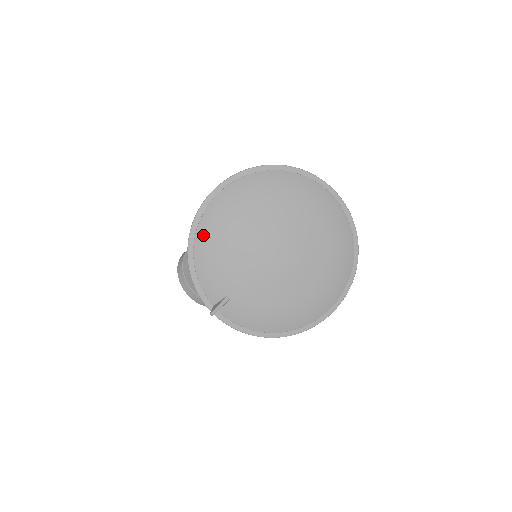
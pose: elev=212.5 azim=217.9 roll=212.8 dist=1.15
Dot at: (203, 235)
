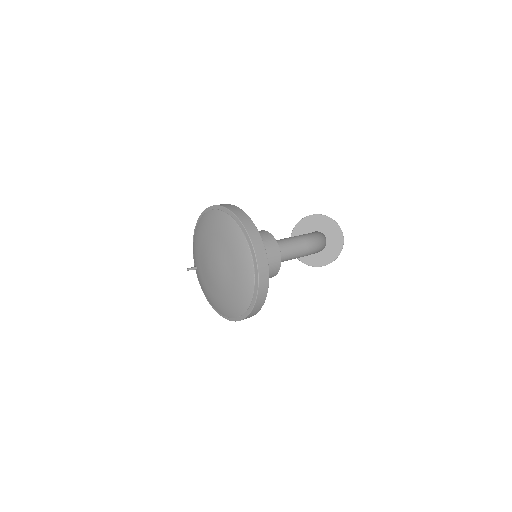
Dot at: (198, 228)
